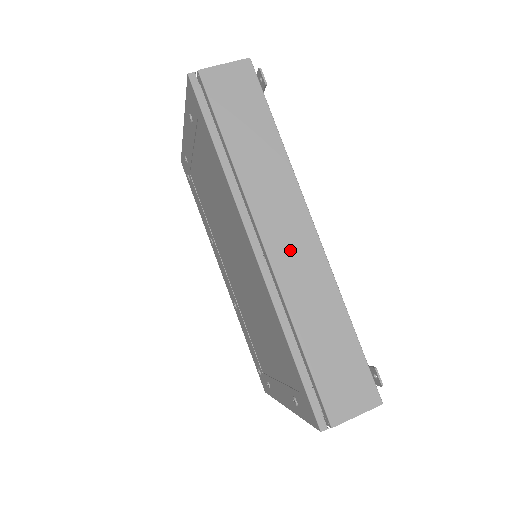
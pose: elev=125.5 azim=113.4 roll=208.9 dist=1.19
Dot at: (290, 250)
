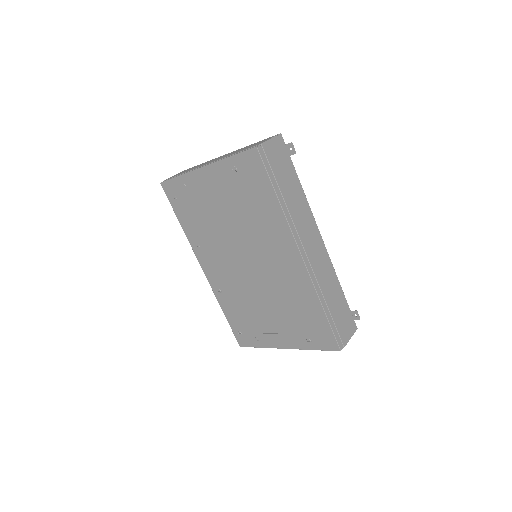
Dot at: (316, 255)
